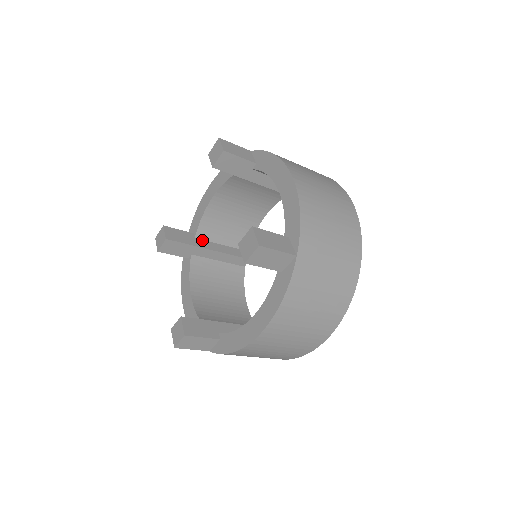
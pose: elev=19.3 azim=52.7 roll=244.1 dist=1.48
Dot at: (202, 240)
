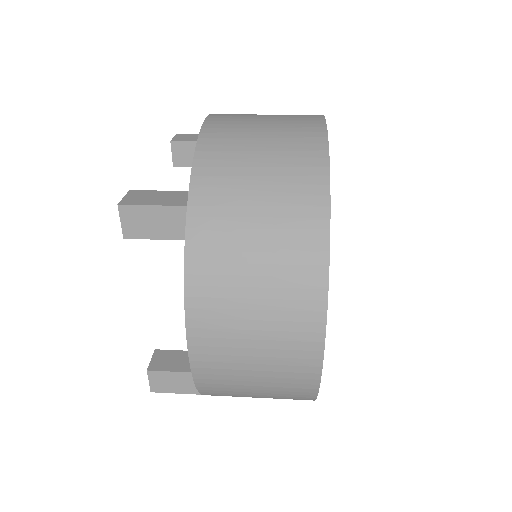
Dot at: occluded
